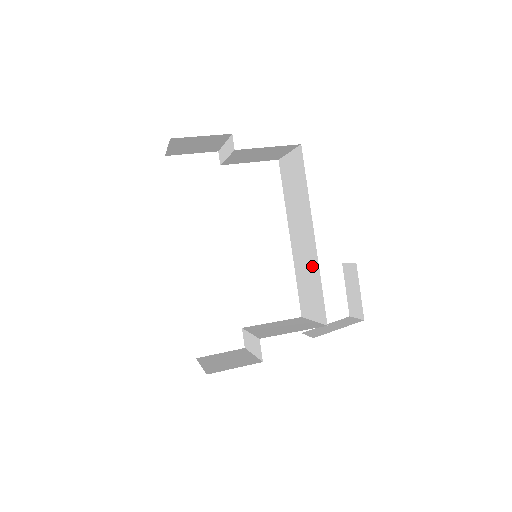
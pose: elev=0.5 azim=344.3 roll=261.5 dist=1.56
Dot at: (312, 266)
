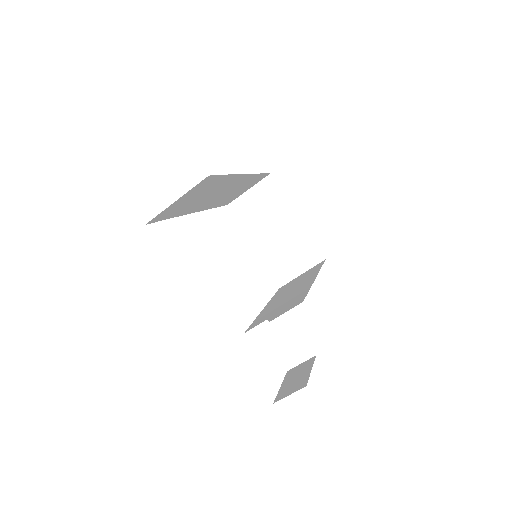
Dot at: (298, 292)
